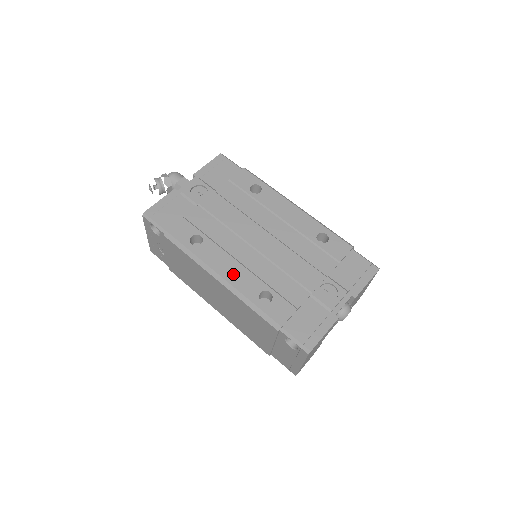
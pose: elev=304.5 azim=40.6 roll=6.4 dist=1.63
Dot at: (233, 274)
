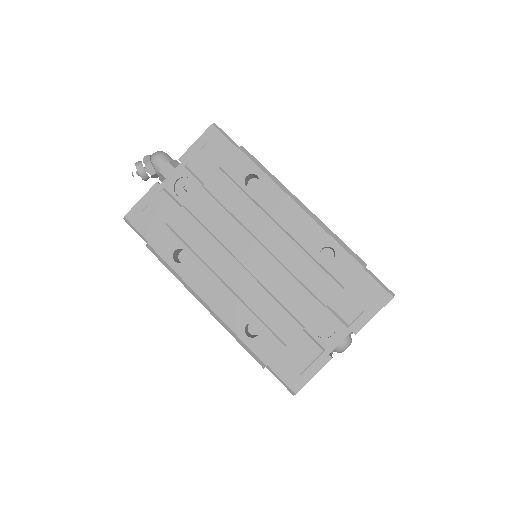
Dot at: (218, 301)
